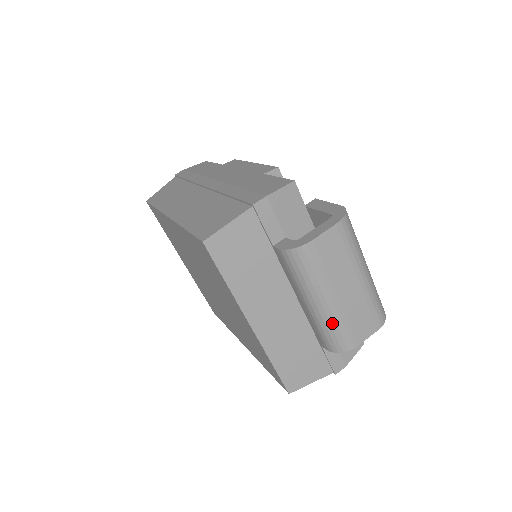
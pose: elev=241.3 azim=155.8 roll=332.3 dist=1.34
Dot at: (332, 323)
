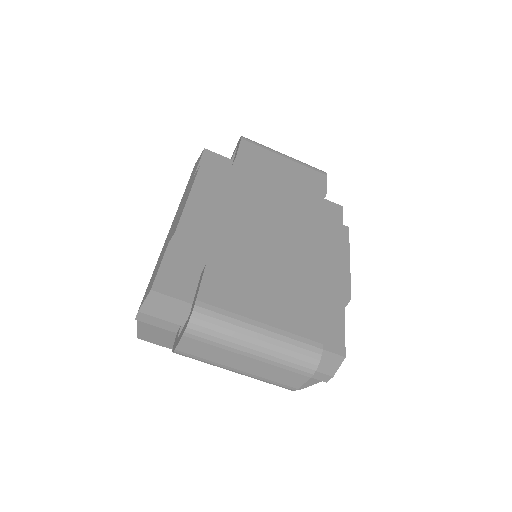
Dot at: (258, 379)
